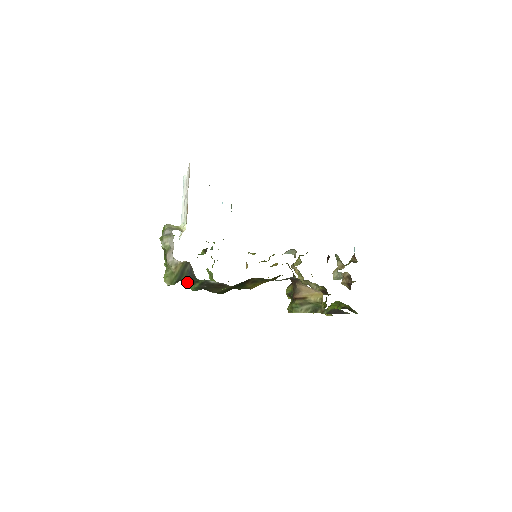
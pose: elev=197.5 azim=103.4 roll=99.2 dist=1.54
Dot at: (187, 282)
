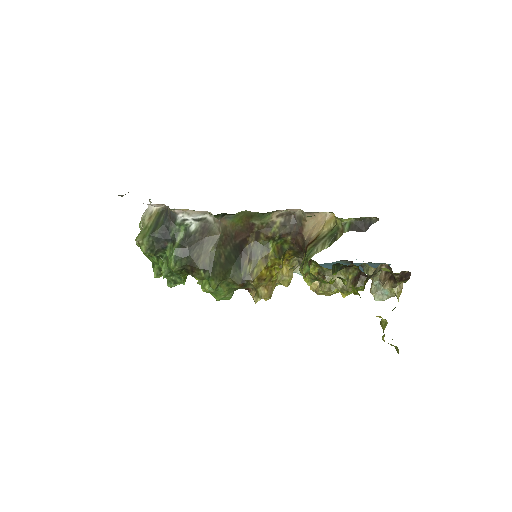
Dot at: (167, 265)
